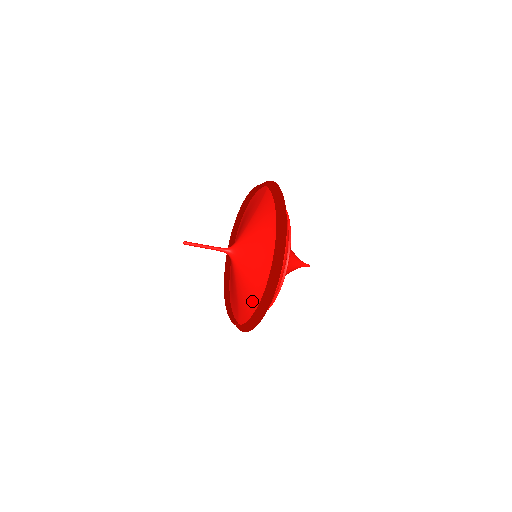
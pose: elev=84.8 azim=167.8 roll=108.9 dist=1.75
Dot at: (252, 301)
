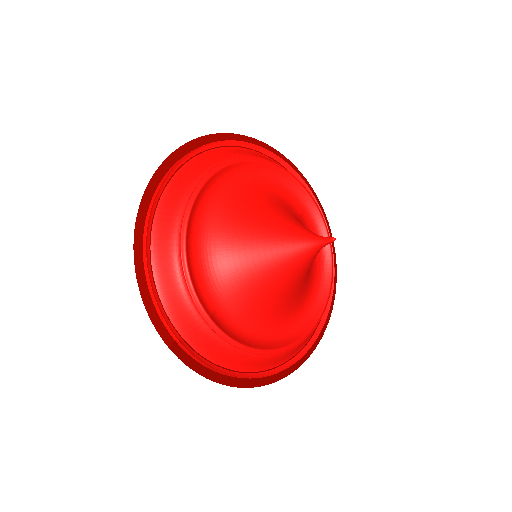
Dot at: occluded
